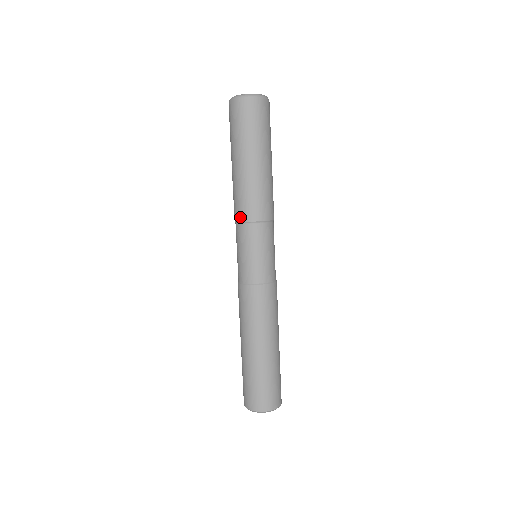
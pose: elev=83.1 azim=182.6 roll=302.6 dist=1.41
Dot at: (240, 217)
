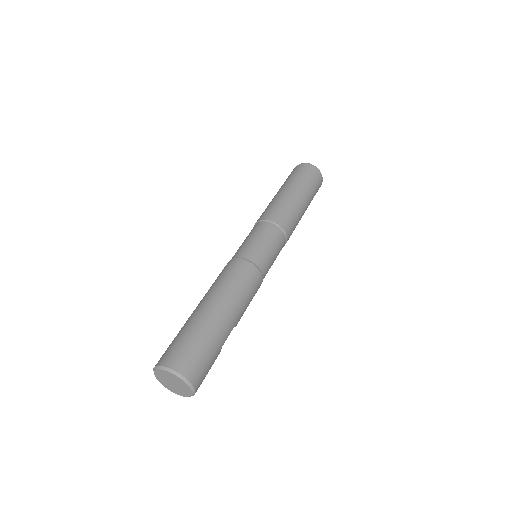
Dot at: (262, 218)
